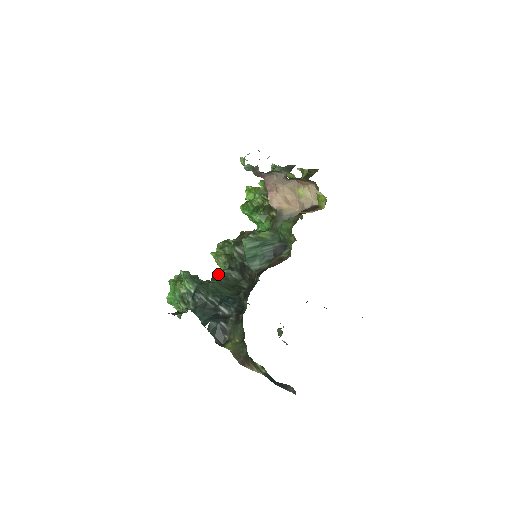
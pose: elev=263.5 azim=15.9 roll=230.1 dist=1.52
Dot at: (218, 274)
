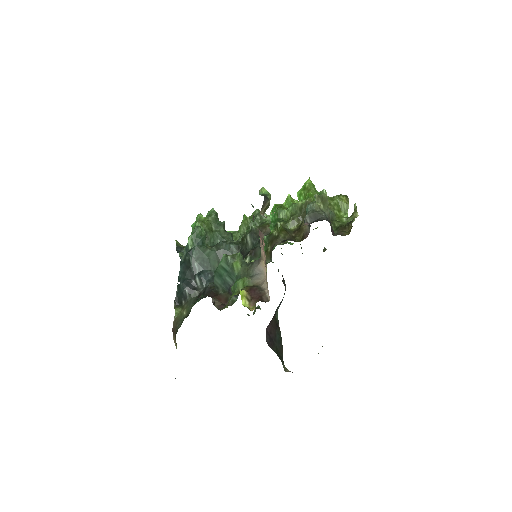
Dot at: (224, 244)
